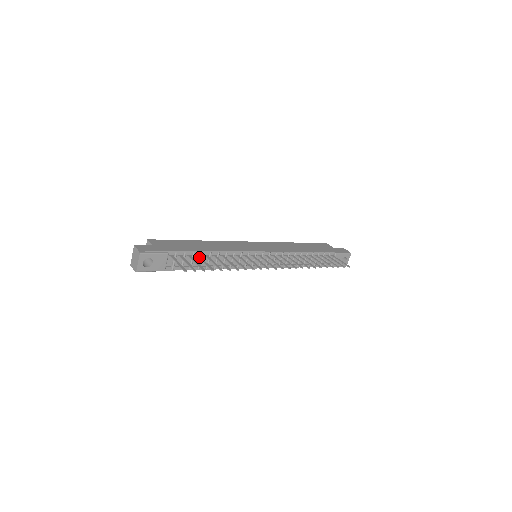
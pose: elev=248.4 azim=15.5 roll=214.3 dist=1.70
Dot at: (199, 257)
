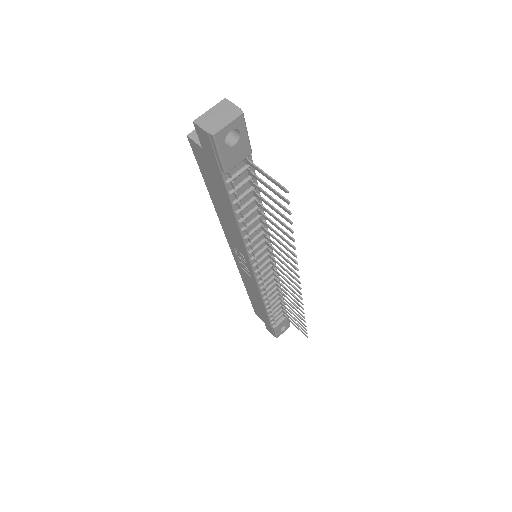
Dot at: occluded
